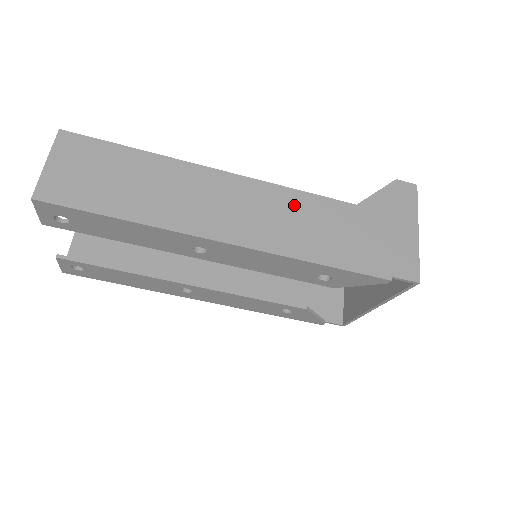
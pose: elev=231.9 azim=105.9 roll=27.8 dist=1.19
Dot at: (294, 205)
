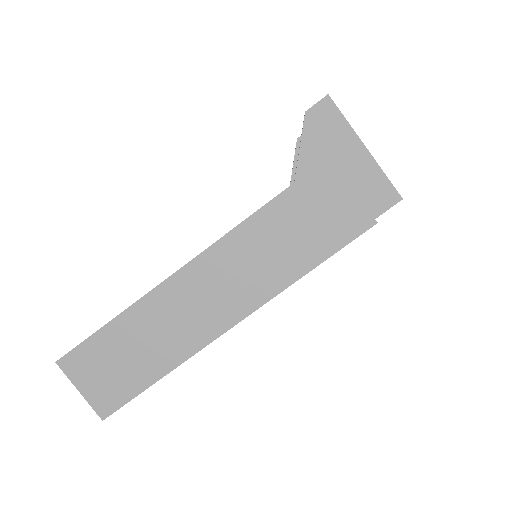
Dot at: (249, 241)
